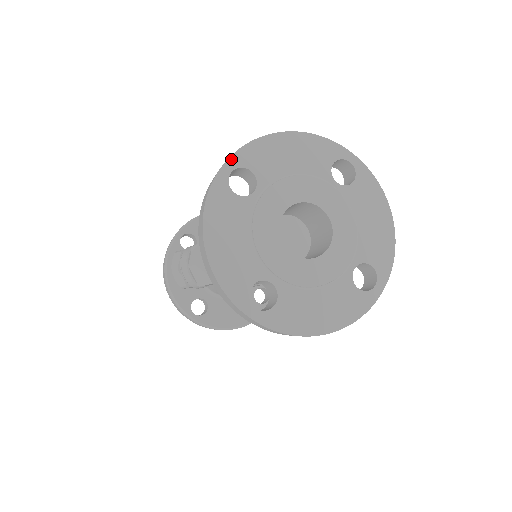
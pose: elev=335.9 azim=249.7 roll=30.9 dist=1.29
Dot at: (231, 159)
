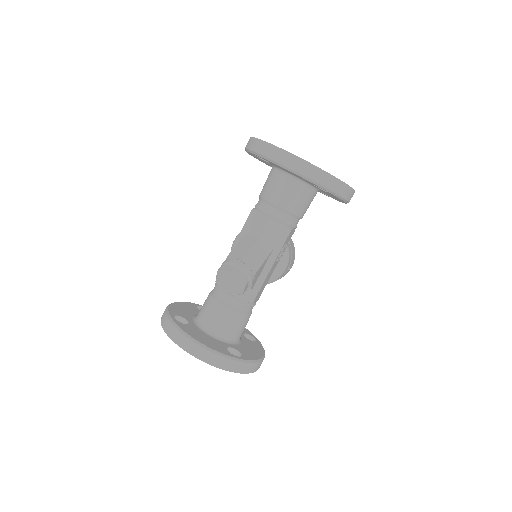
Dot at: (256, 138)
